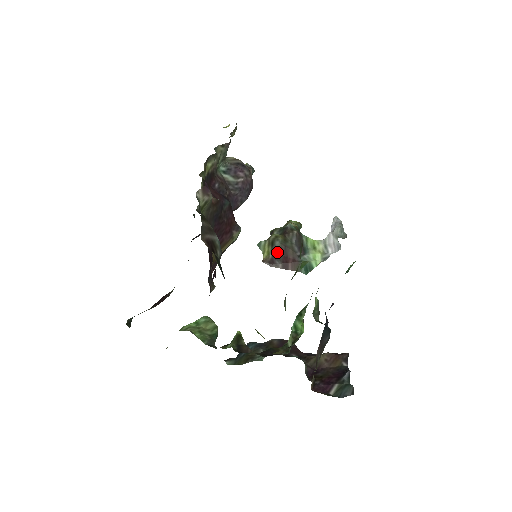
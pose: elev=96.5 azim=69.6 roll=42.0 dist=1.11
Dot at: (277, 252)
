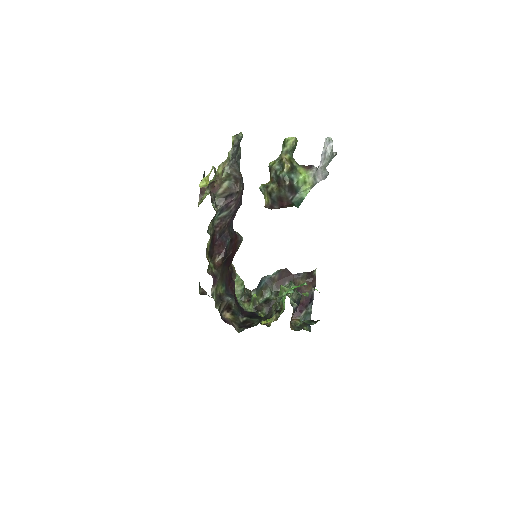
Dot at: (274, 200)
